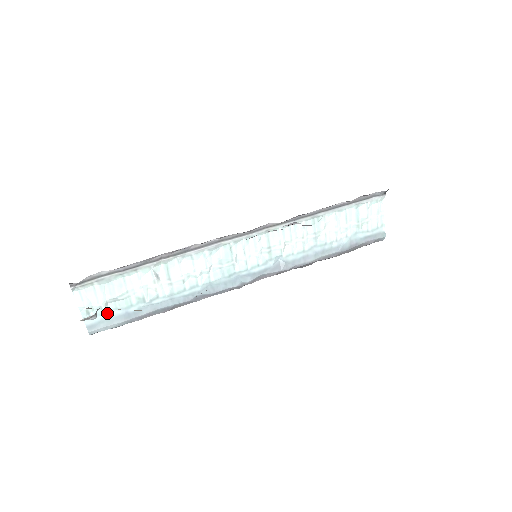
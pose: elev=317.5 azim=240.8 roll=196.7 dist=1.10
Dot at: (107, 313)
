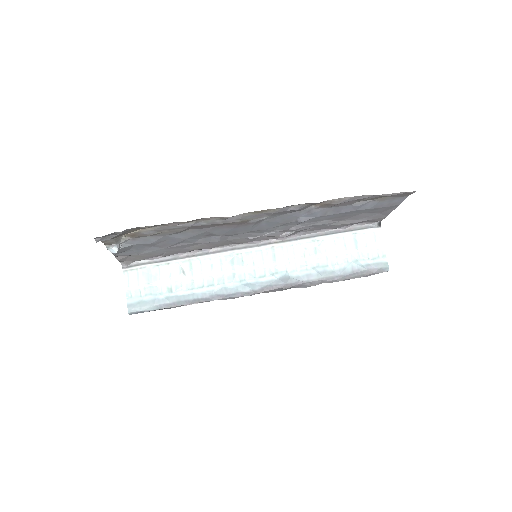
Dot at: (144, 297)
